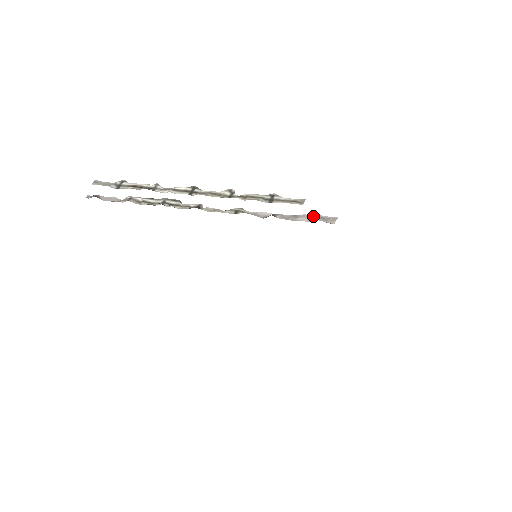
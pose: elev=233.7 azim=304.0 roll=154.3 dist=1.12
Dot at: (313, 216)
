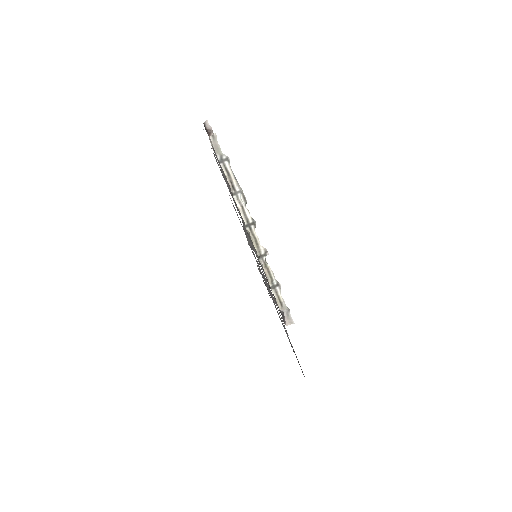
Dot at: occluded
